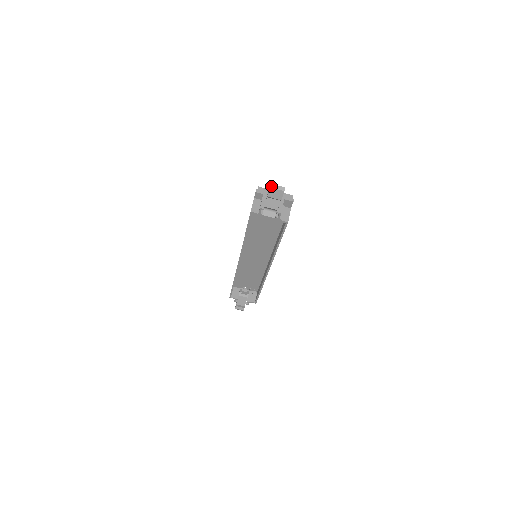
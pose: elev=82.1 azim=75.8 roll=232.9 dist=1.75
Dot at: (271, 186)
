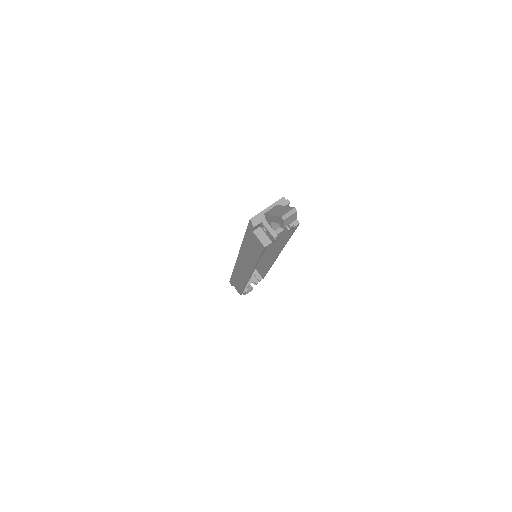
Dot at: (283, 219)
